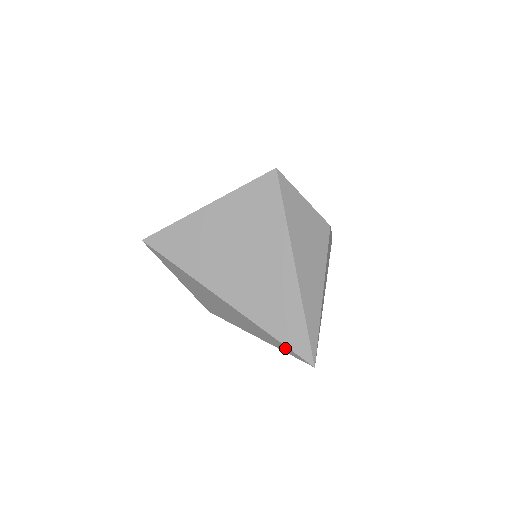
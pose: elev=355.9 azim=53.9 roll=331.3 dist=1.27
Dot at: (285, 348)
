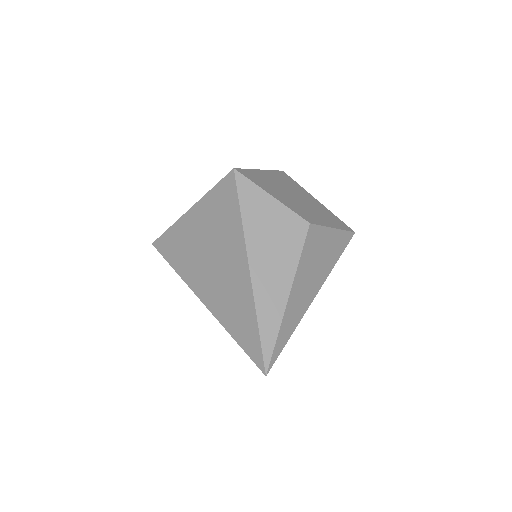
Dot at: (246, 353)
